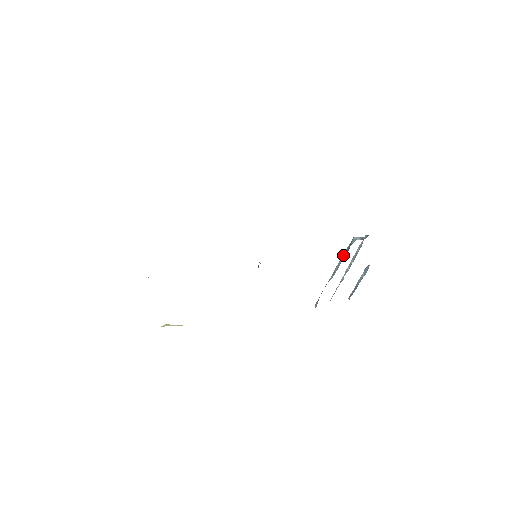
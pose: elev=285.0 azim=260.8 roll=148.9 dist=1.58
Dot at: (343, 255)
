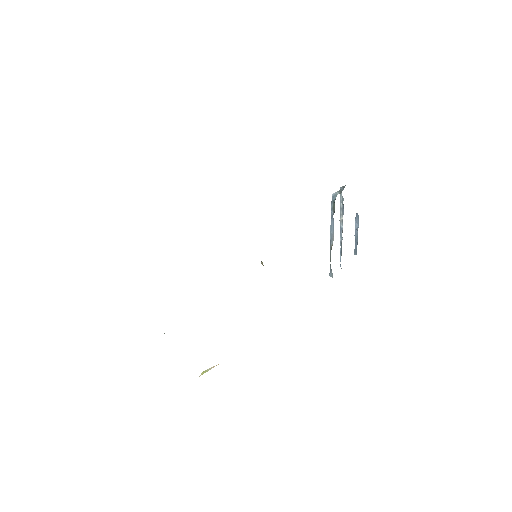
Dot at: (331, 216)
